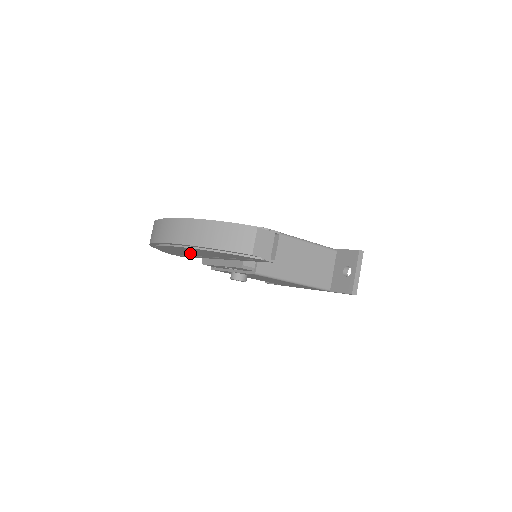
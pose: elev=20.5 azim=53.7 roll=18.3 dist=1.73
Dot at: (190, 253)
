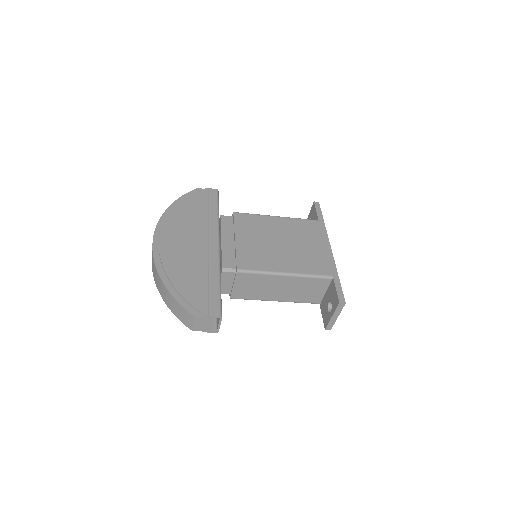
Dot at: occluded
